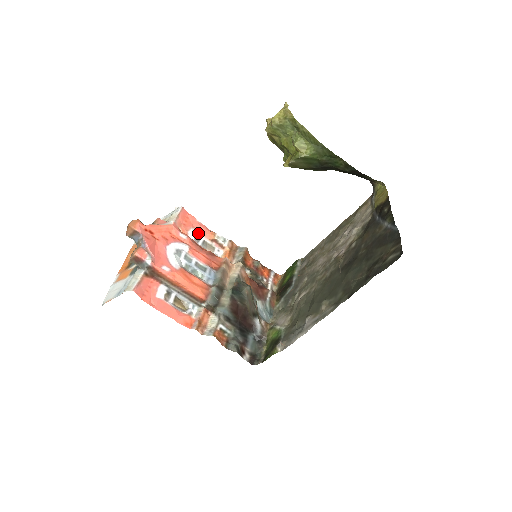
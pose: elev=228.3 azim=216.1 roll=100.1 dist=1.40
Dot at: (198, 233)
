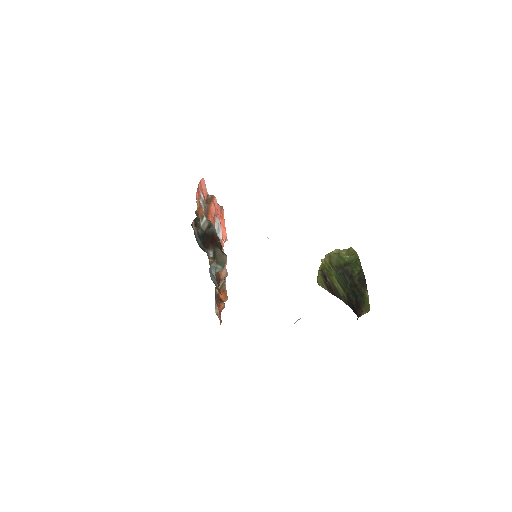
Dot at: occluded
